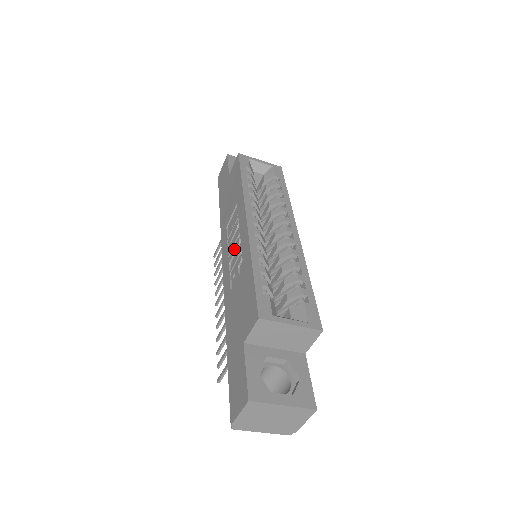
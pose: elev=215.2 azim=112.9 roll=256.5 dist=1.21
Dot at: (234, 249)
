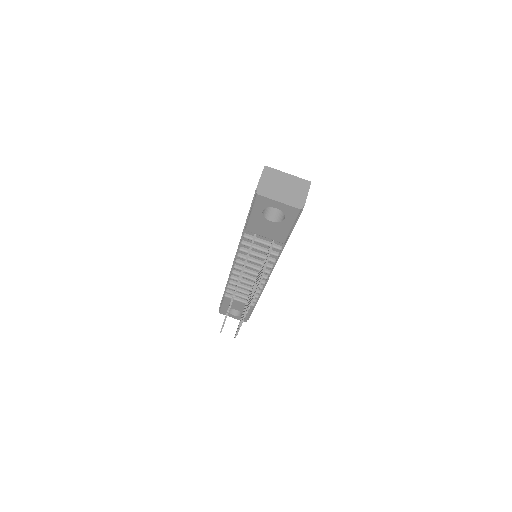
Dot at: occluded
